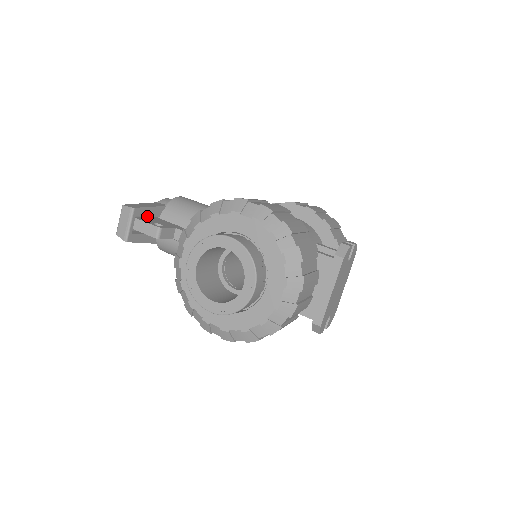
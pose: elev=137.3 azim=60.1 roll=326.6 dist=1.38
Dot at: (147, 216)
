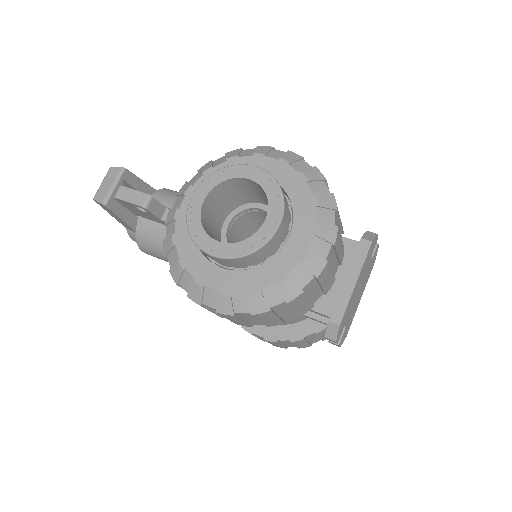
Dot at: (135, 189)
